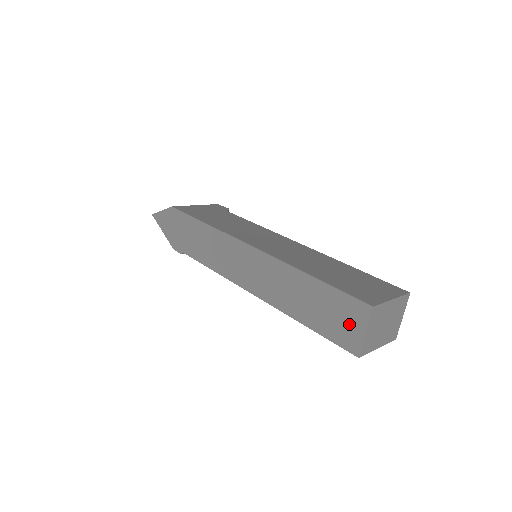
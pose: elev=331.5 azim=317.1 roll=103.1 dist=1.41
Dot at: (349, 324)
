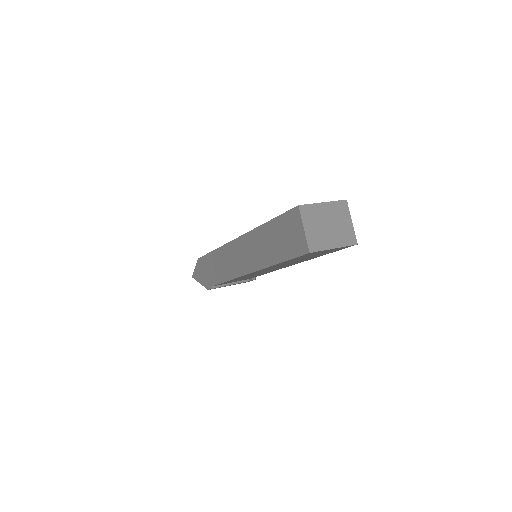
Dot at: (295, 233)
